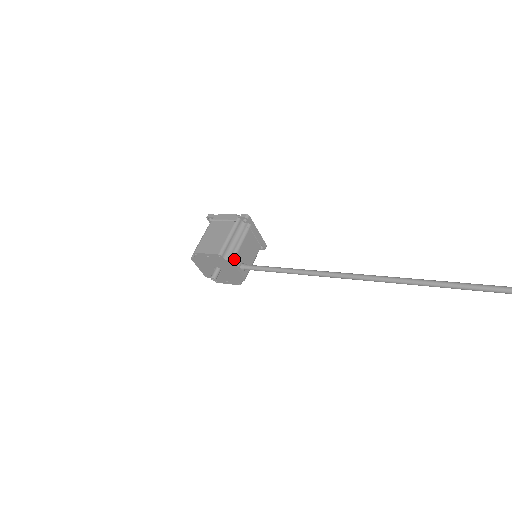
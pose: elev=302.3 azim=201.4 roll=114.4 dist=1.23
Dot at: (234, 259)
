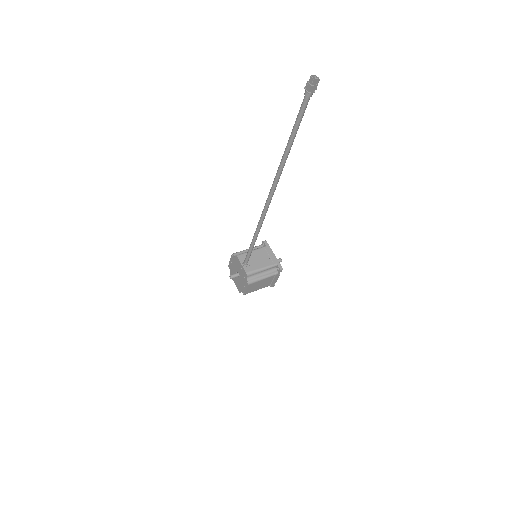
Dot at: (239, 255)
